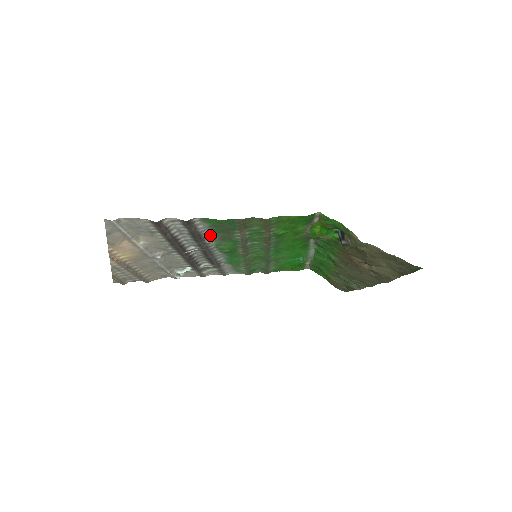
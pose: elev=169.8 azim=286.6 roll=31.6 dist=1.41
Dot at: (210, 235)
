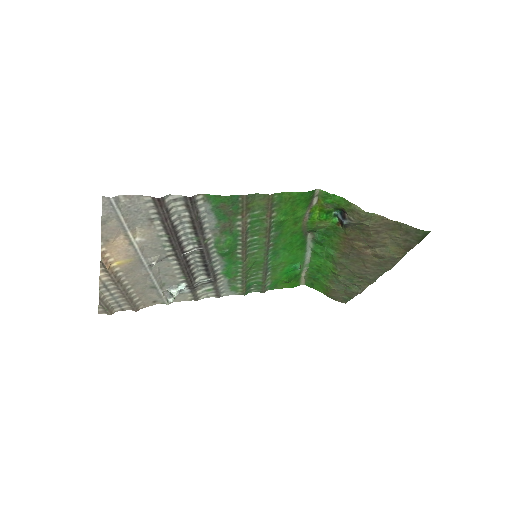
Dot at: (211, 225)
